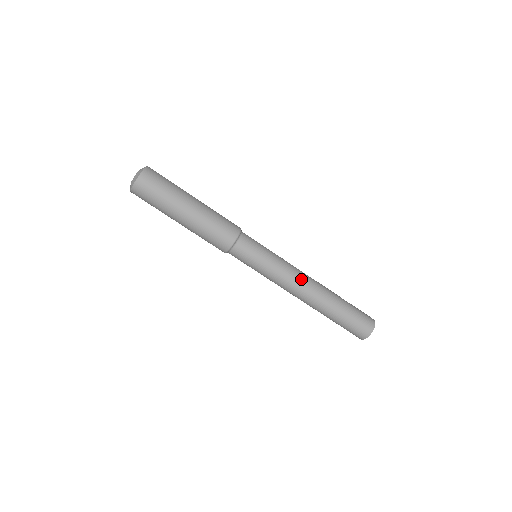
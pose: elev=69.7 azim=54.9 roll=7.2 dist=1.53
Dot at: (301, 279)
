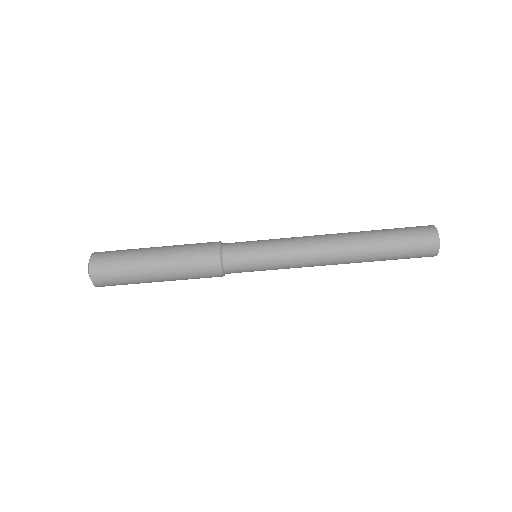
Dot at: (317, 259)
